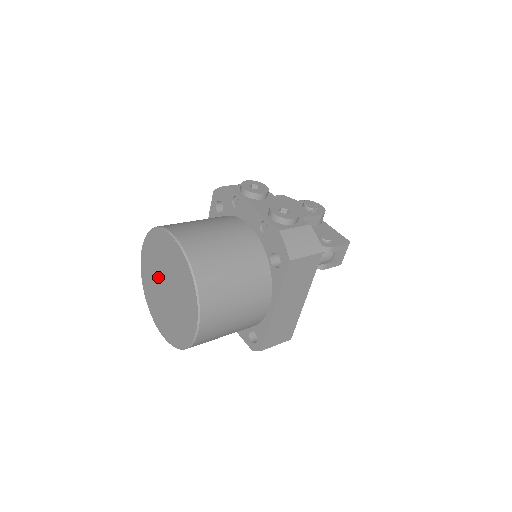
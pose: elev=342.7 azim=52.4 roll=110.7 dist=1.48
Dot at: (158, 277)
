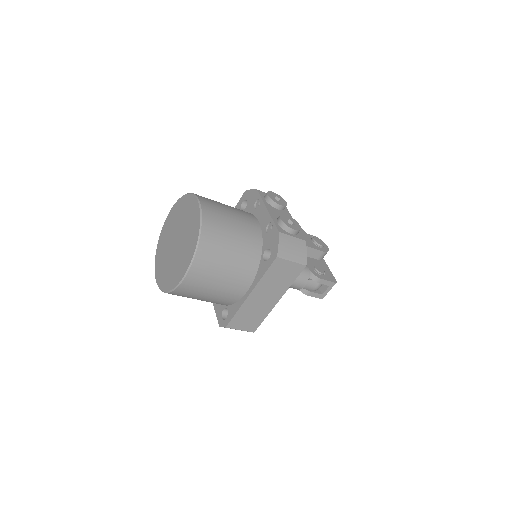
Dot at: (174, 232)
